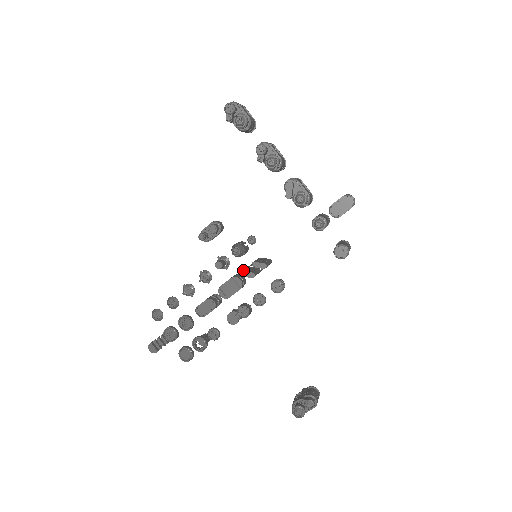
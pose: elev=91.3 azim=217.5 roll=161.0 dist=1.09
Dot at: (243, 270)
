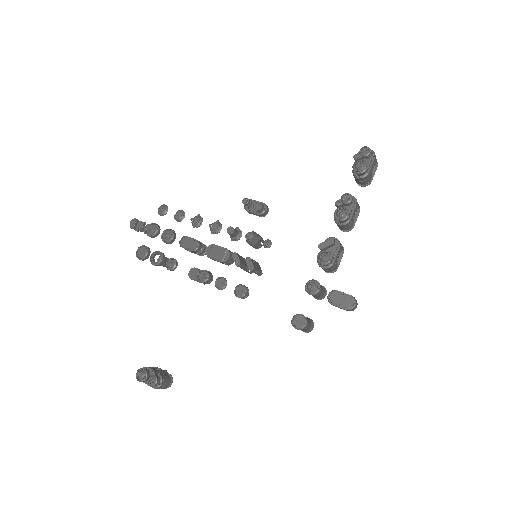
Dot at: occluded
